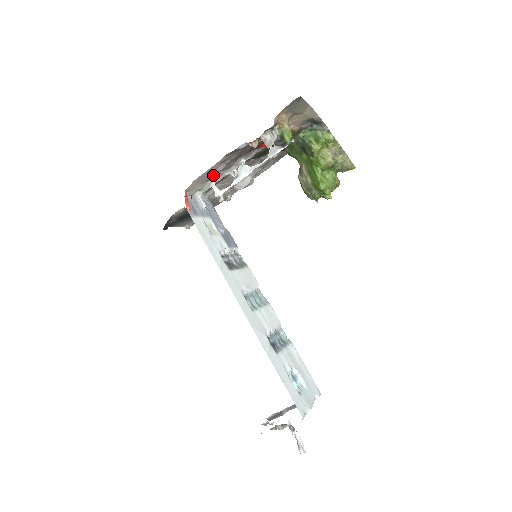
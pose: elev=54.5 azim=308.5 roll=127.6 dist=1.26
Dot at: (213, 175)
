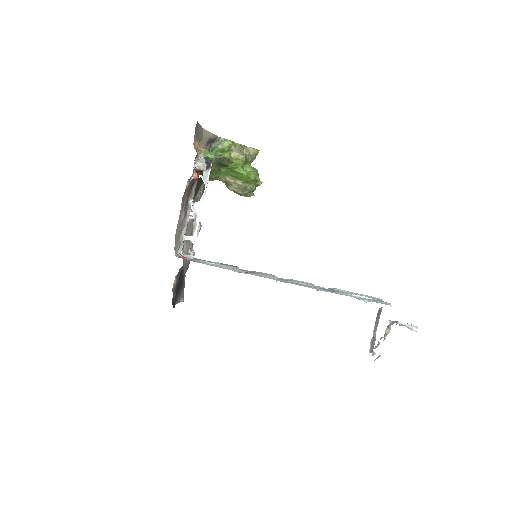
Dot at: (181, 227)
